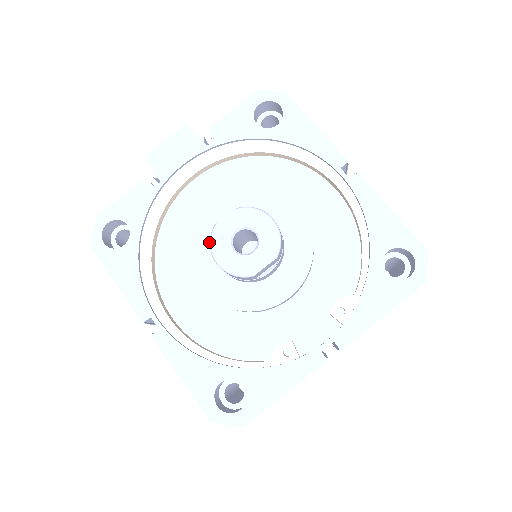
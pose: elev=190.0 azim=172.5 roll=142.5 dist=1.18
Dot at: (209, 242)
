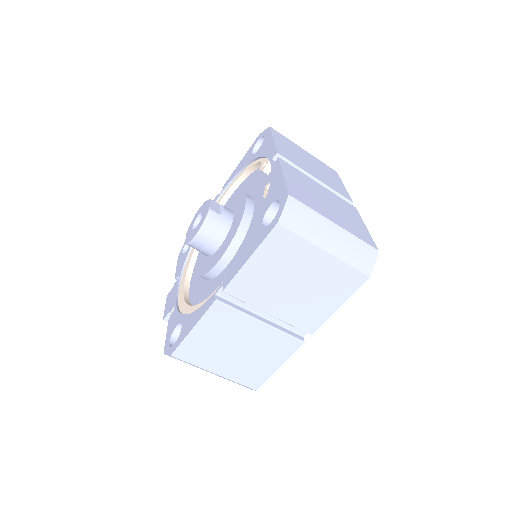
Dot at: (207, 262)
